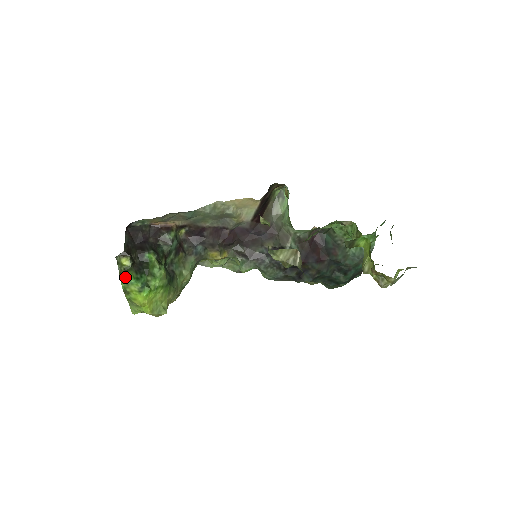
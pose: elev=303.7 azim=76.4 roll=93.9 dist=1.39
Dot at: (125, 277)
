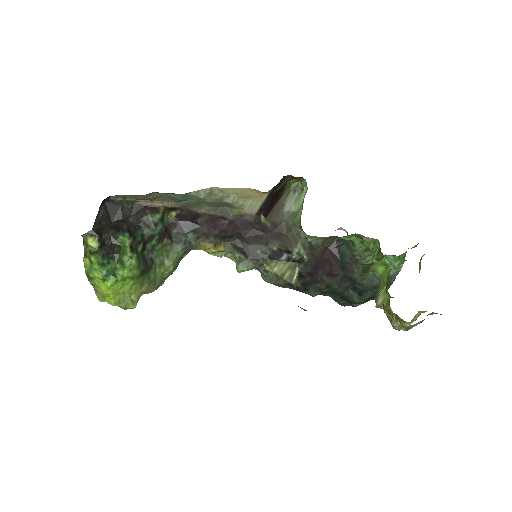
Dot at: (89, 260)
